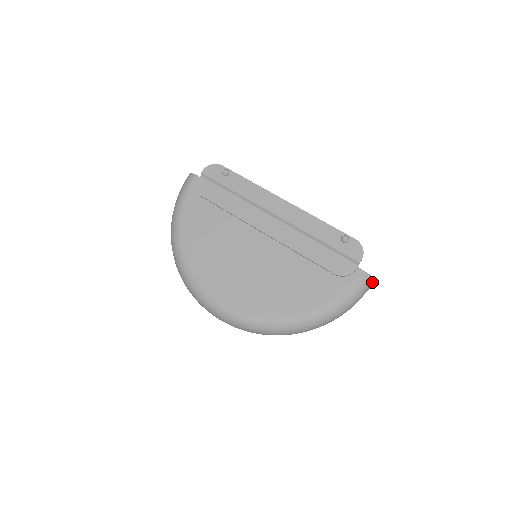
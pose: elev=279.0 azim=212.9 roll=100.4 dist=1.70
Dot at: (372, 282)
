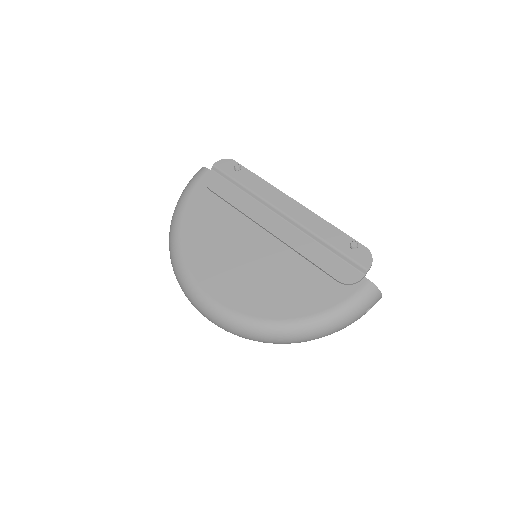
Dot at: (379, 296)
